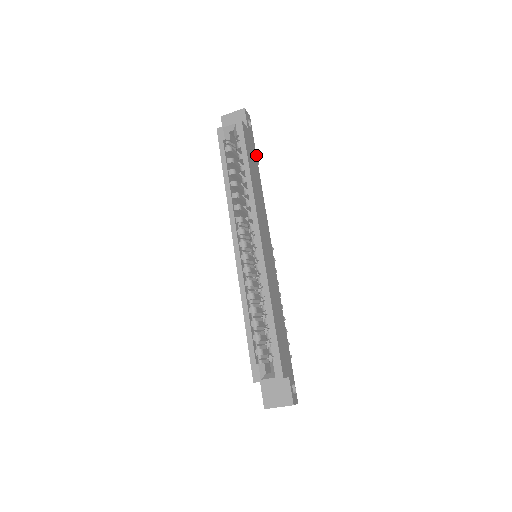
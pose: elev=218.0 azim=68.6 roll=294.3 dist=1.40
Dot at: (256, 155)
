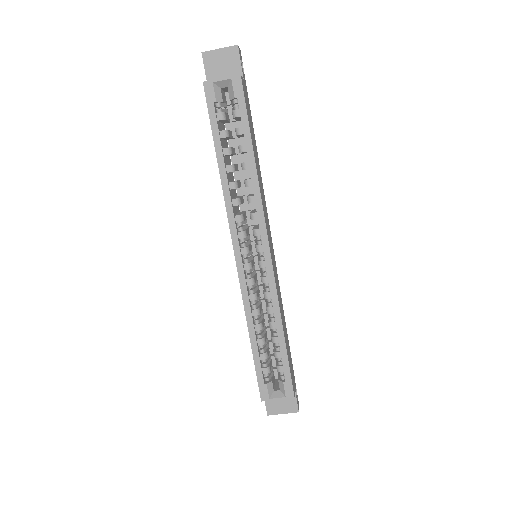
Dot at: occluded
